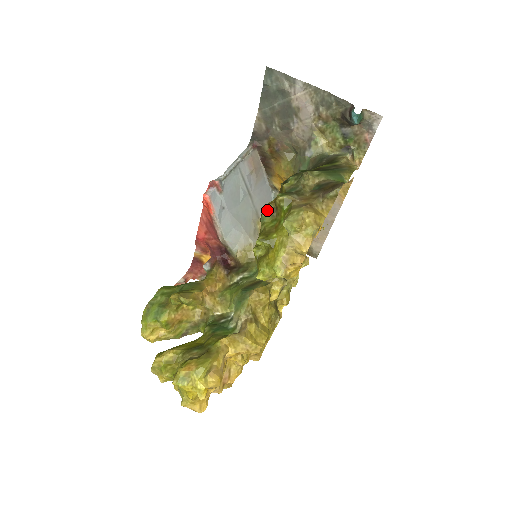
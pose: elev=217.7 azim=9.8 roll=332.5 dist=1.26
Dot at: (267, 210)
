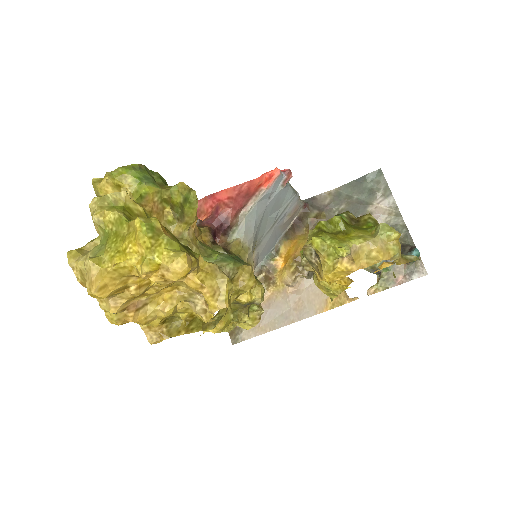
Dot at: (349, 215)
